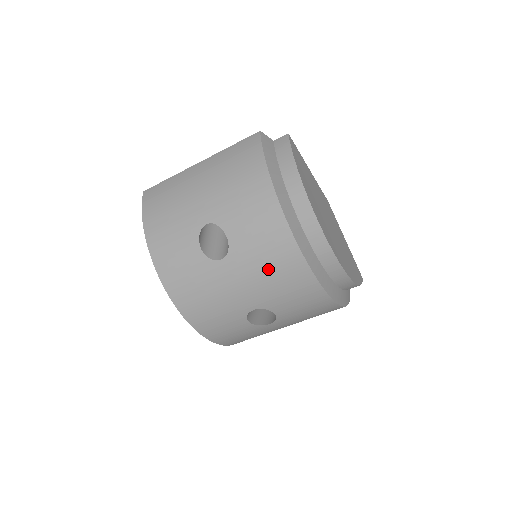
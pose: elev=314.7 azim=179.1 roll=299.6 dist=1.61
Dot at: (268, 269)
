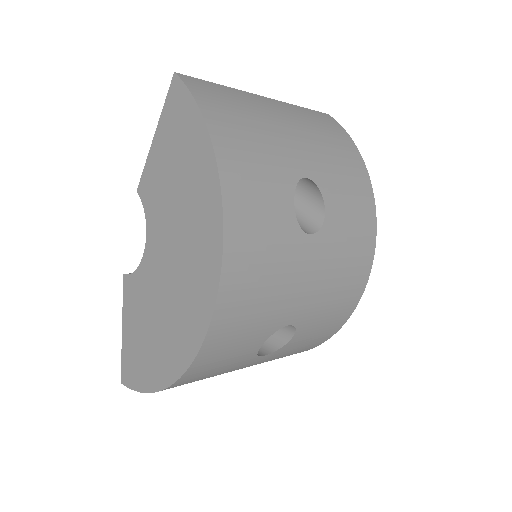
Dot at: (342, 271)
